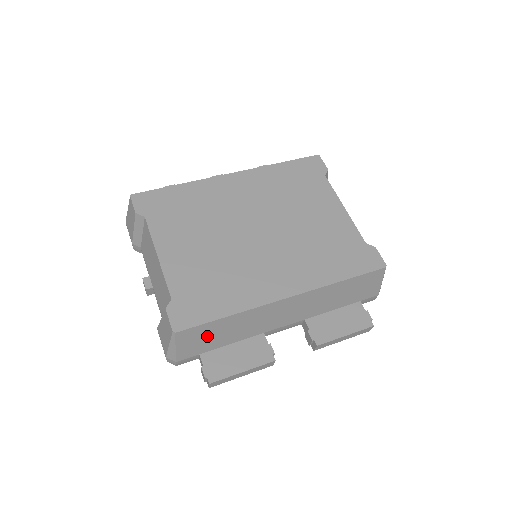
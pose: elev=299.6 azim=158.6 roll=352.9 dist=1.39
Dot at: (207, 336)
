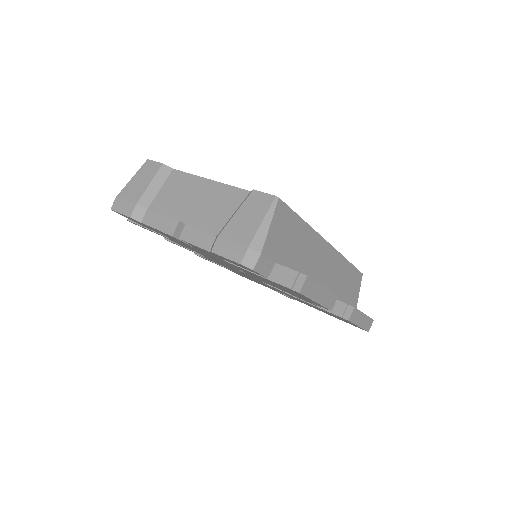
Dot at: (288, 236)
